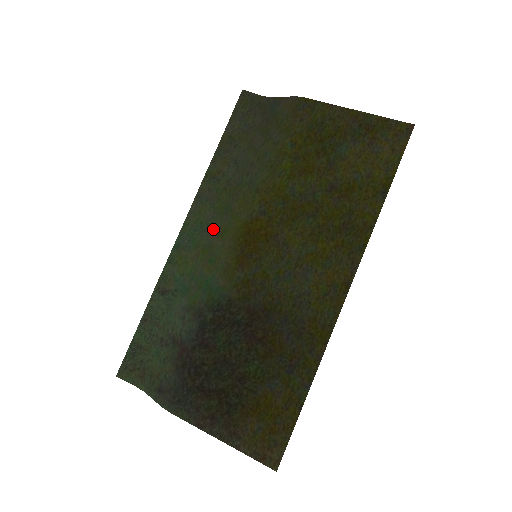
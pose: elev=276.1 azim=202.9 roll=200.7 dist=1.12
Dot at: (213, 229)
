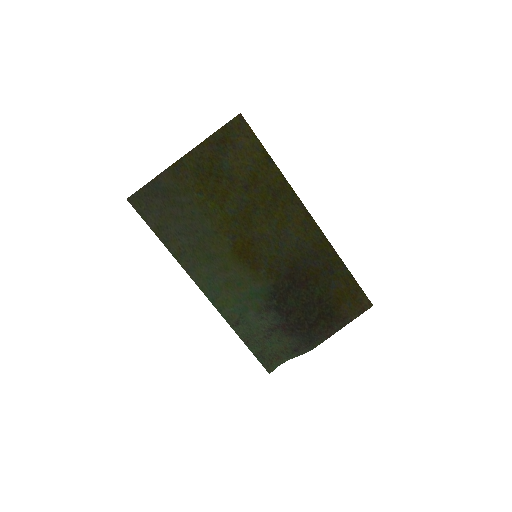
Dot at: (217, 273)
